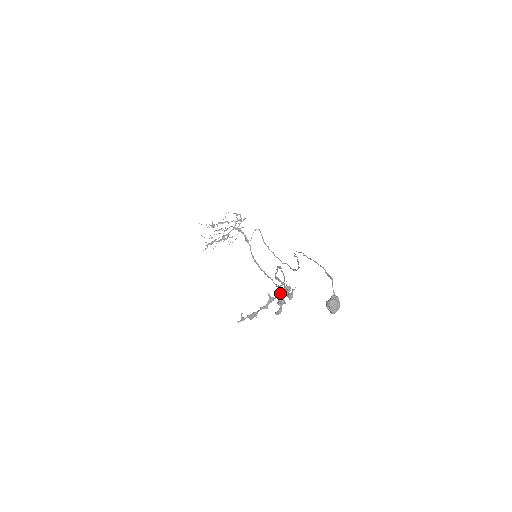
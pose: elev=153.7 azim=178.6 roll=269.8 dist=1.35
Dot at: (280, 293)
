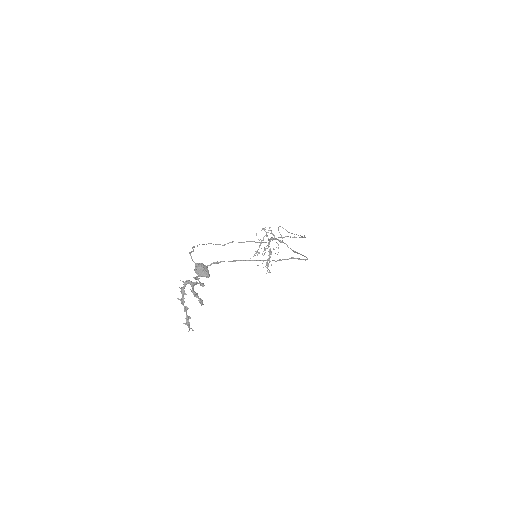
Dot at: occluded
